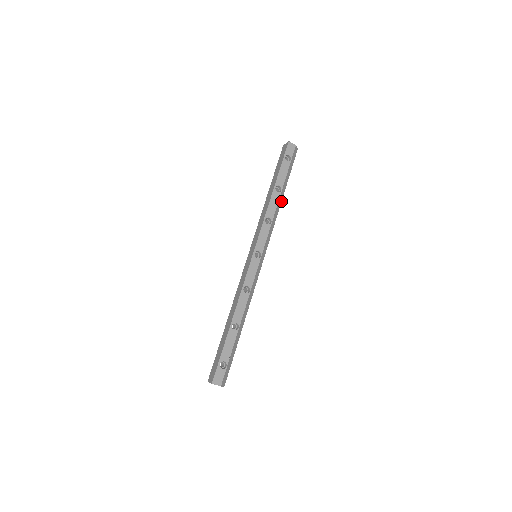
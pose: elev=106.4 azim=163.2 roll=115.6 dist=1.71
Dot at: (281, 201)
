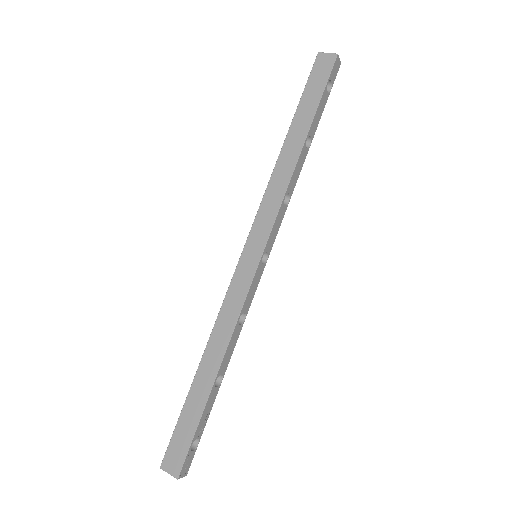
Dot at: occluded
